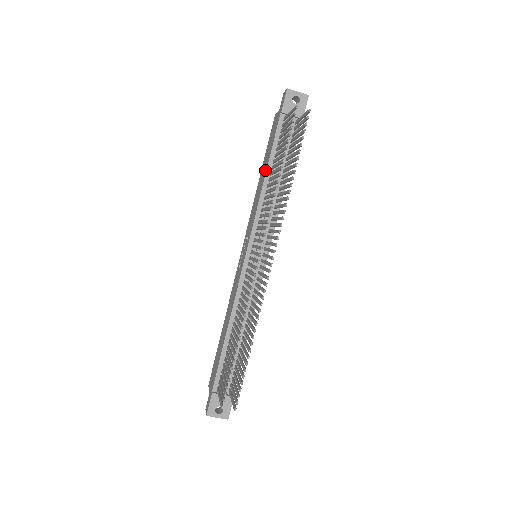
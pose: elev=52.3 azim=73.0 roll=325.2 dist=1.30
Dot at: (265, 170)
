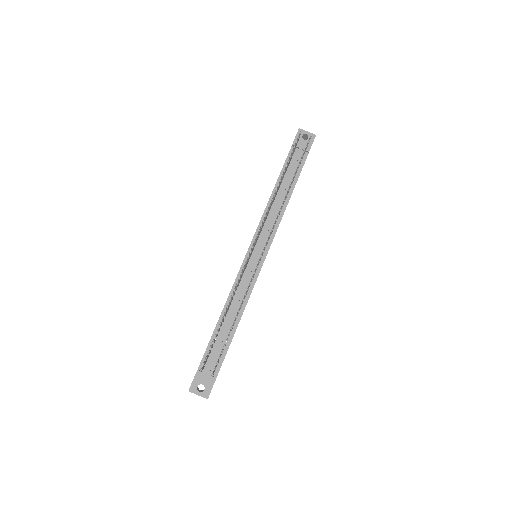
Dot at: (274, 188)
